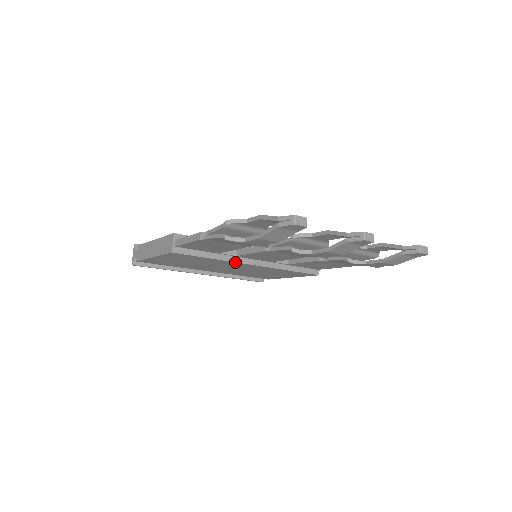
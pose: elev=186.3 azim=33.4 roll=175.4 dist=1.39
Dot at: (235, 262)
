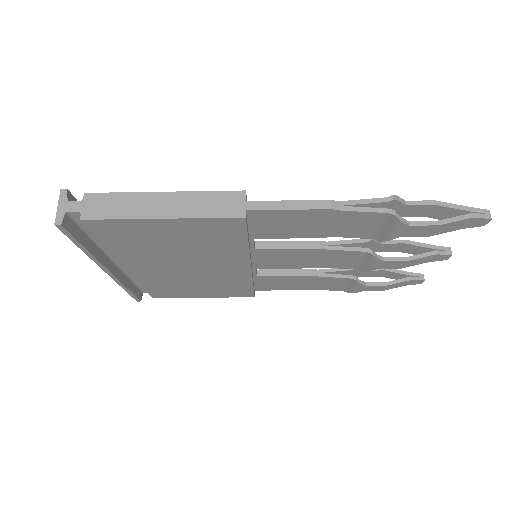
Dot at: (249, 257)
